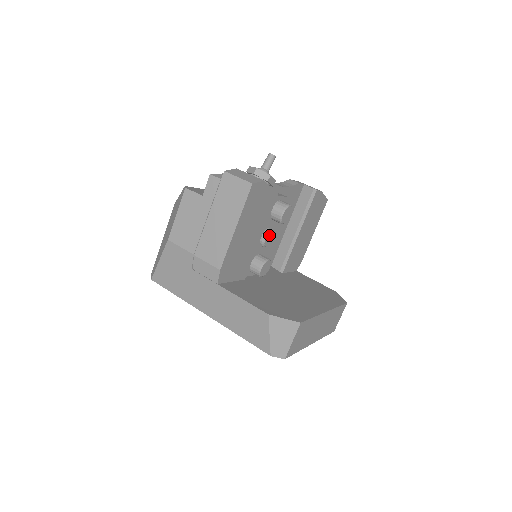
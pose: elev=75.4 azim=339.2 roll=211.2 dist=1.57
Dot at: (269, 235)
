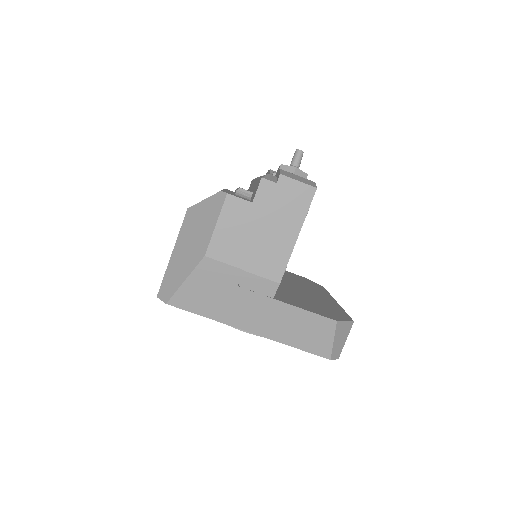
Dot at: occluded
